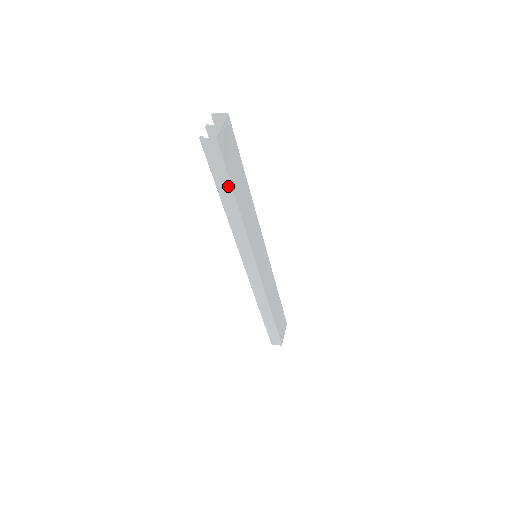
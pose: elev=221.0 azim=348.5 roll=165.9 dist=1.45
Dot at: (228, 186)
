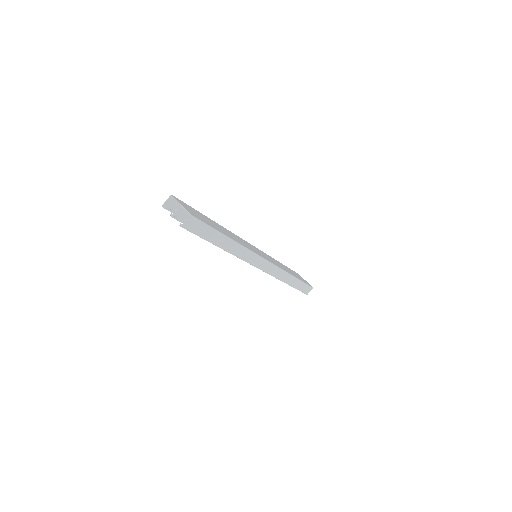
Dot at: (217, 234)
